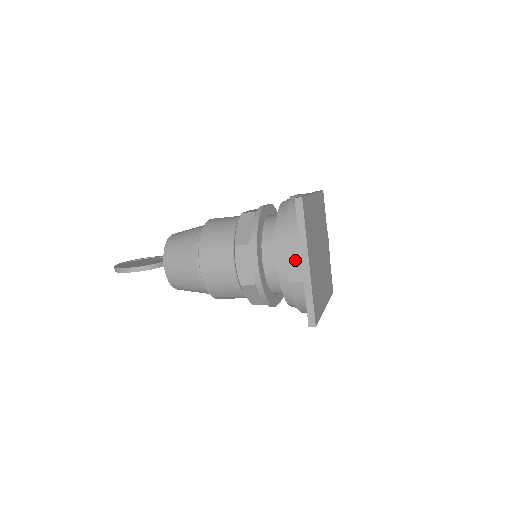
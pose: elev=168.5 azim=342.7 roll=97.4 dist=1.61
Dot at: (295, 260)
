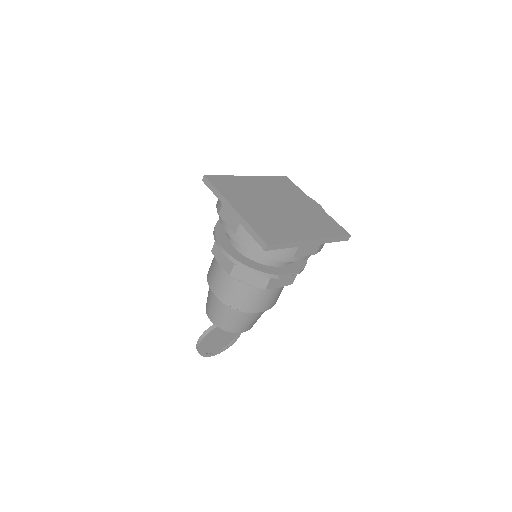
Dot at: (227, 216)
